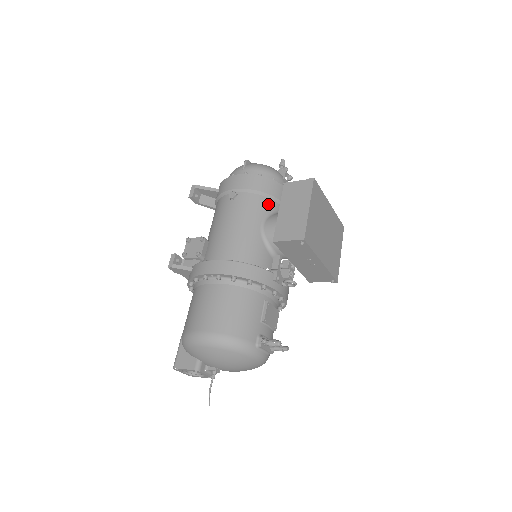
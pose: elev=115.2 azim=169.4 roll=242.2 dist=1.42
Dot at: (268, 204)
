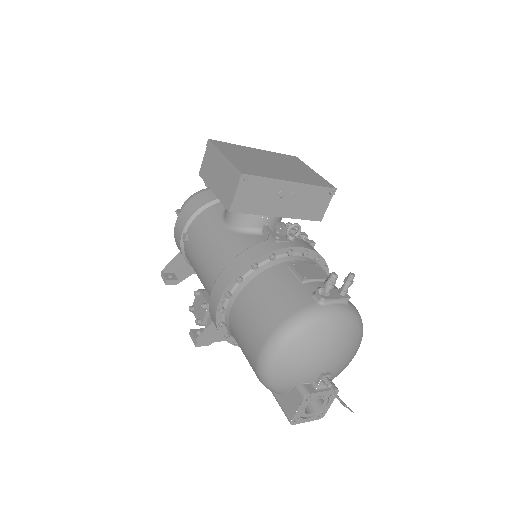
Dot at: (215, 209)
